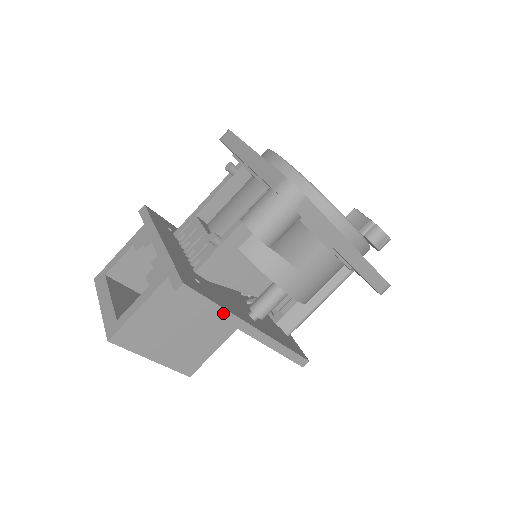
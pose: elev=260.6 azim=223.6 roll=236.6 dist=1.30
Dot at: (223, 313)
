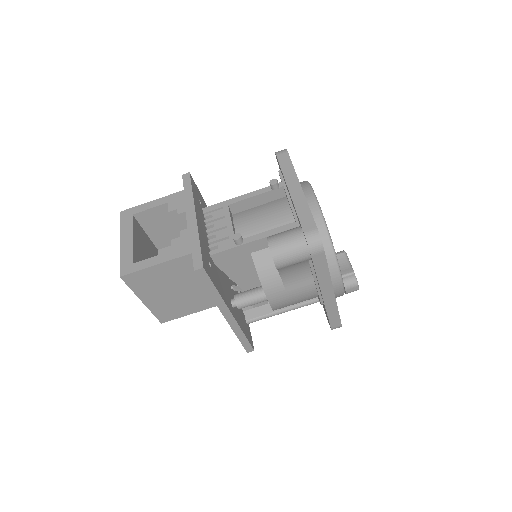
Dot at: (217, 297)
